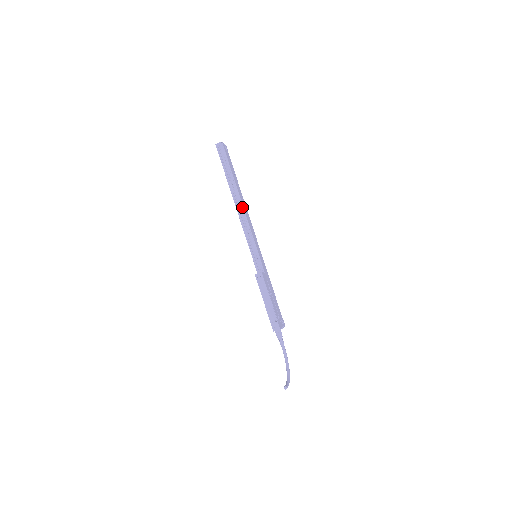
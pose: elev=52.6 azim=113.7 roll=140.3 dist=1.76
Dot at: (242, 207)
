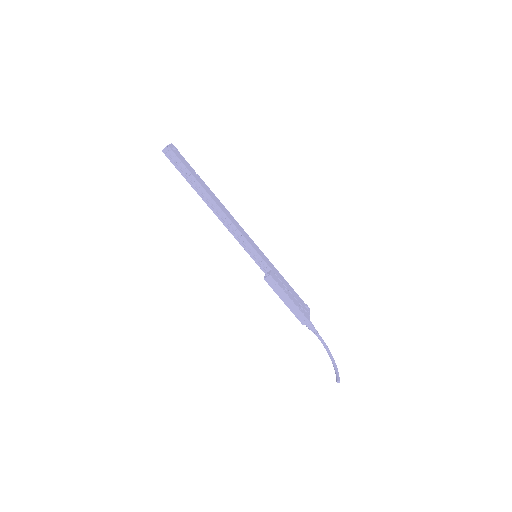
Dot at: (221, 211)
